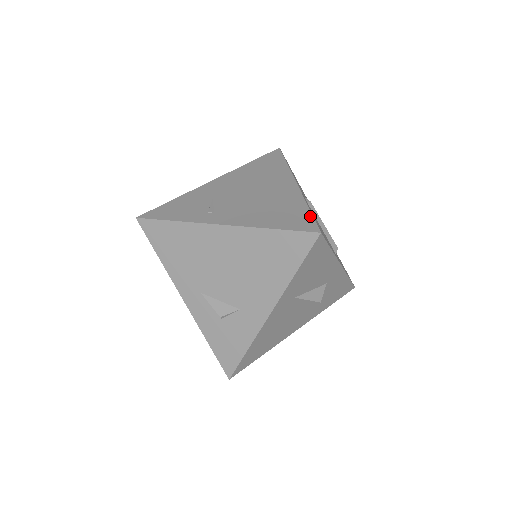
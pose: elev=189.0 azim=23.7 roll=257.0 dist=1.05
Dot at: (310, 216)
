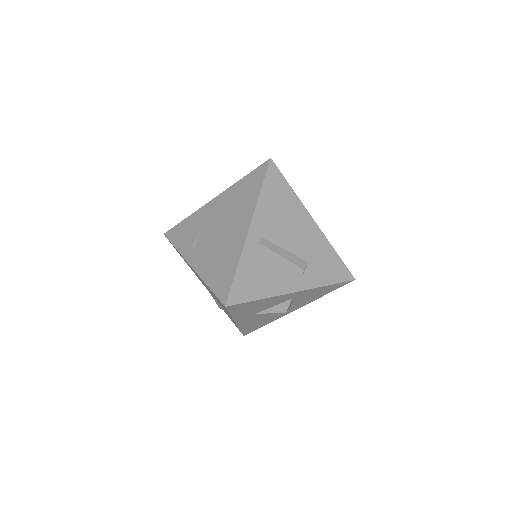
Dot at: (231, 282)
